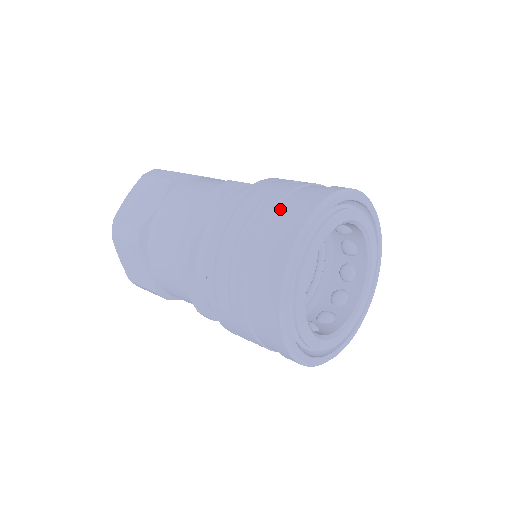
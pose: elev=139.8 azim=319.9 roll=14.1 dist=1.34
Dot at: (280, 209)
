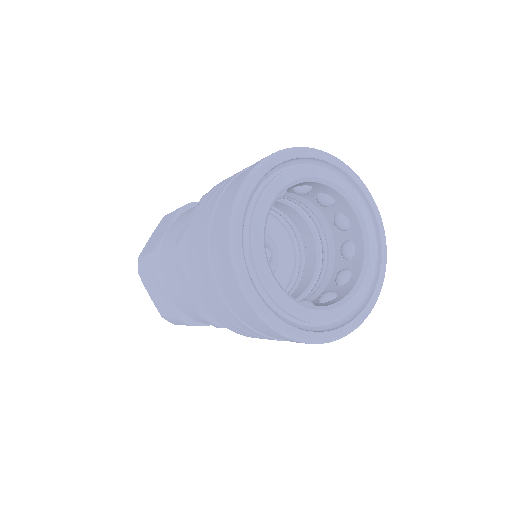
Dot at: (236, 179)
